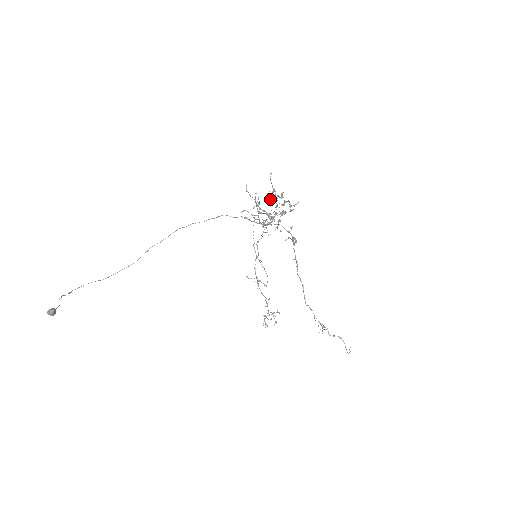
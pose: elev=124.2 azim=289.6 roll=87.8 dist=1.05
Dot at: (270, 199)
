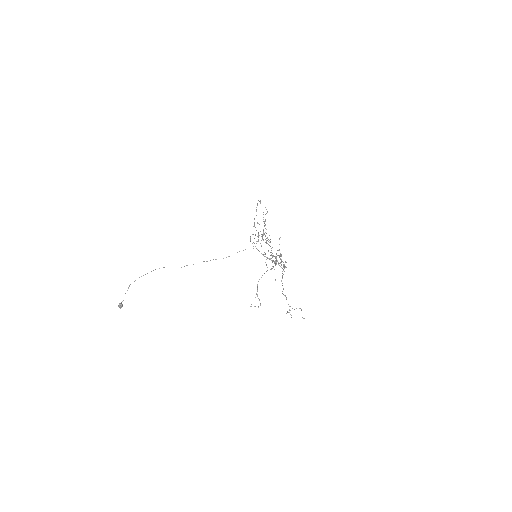
Dot at: (273, 256)
